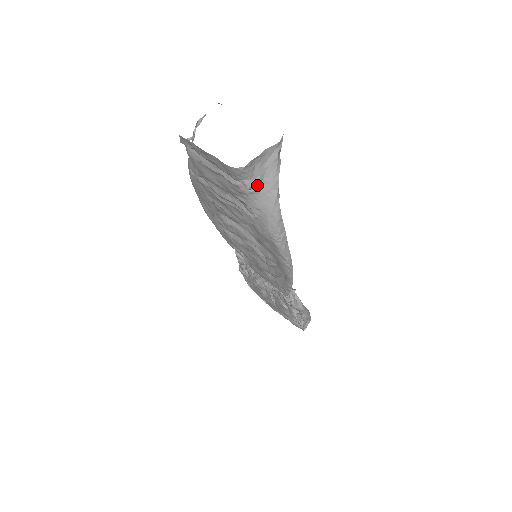
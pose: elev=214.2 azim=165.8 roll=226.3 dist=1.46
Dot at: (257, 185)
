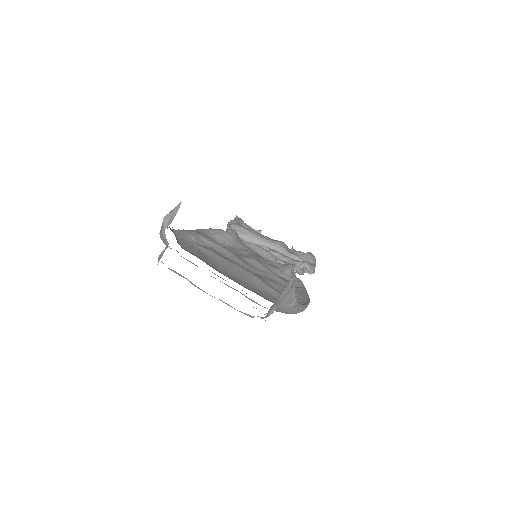
Dot at: (273, 309)
